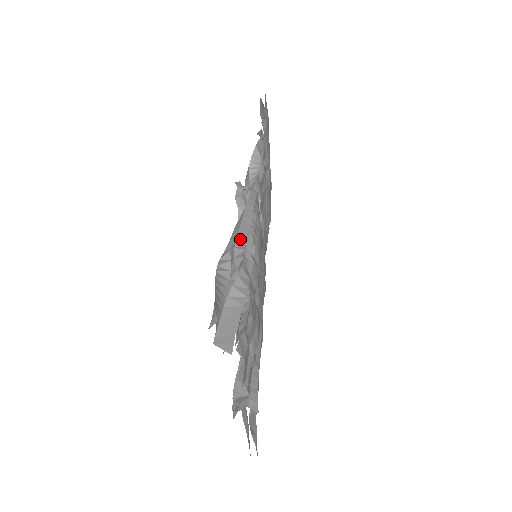
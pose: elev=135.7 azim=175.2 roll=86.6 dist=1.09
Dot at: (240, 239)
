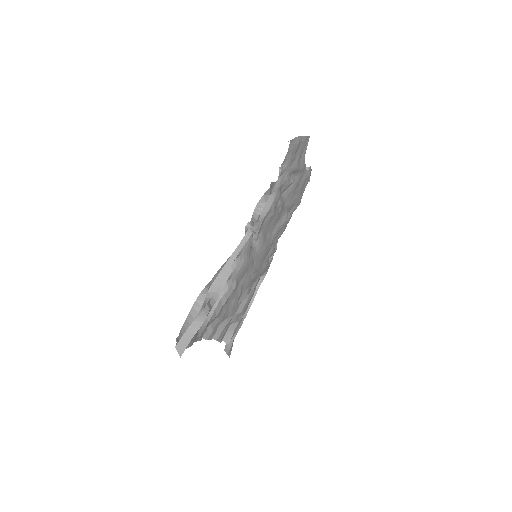
Dot at: (213, 286)
